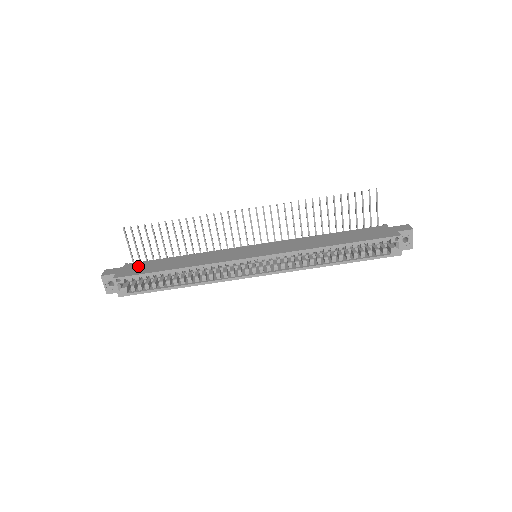
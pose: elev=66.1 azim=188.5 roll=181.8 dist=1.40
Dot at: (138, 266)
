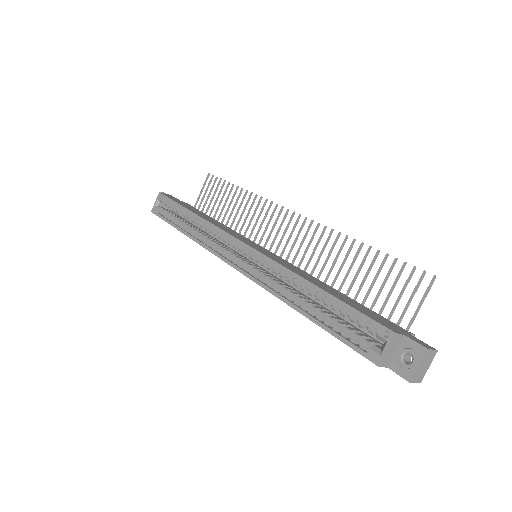
Dot at: (186, 204)
